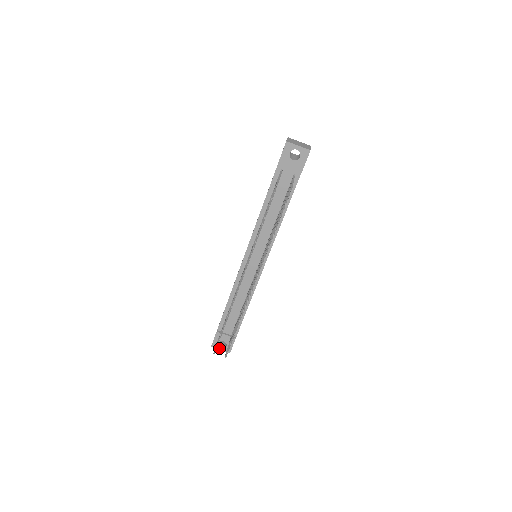
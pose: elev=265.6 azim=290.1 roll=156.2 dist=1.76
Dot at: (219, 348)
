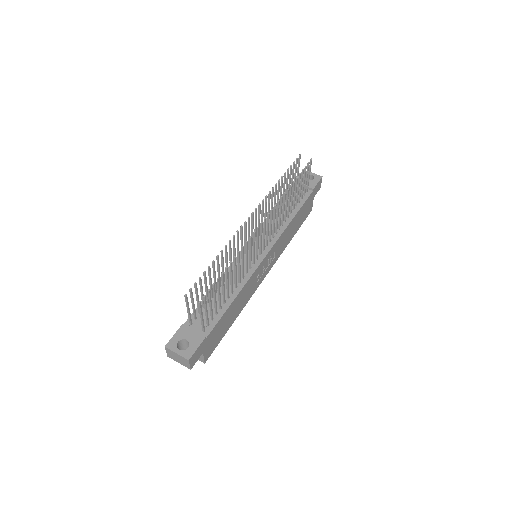
Dot at: (176, 350)
